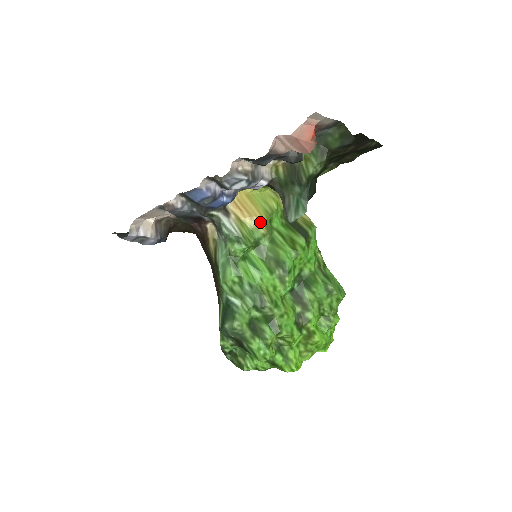
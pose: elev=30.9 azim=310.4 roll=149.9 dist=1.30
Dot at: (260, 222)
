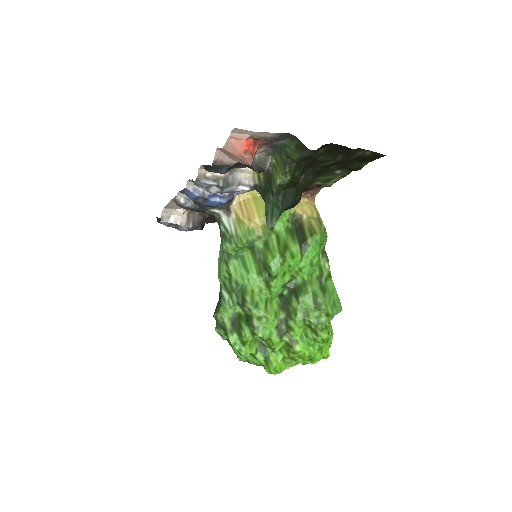
Dot at: (257, 224)
